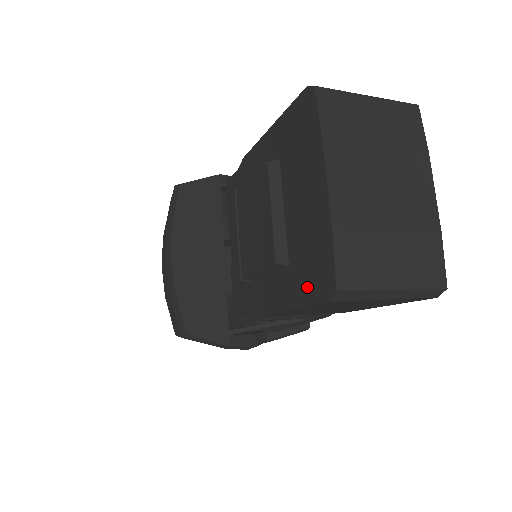
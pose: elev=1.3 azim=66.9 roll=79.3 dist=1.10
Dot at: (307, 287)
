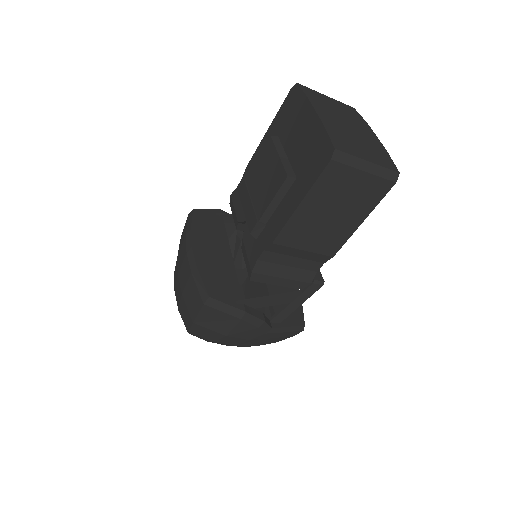
Dot at: (313, 171)
